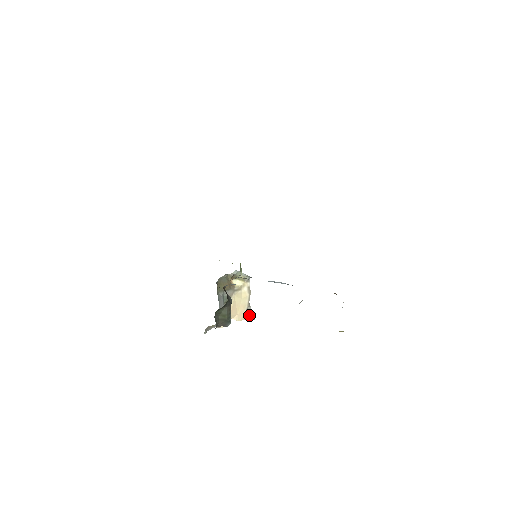
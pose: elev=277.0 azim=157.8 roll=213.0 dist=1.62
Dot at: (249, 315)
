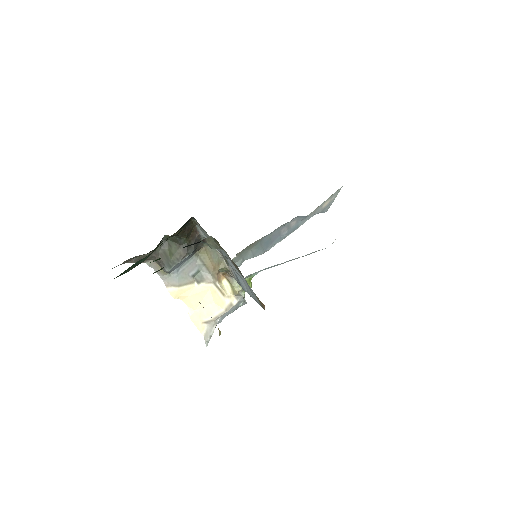
Dot at: (206, 333)
